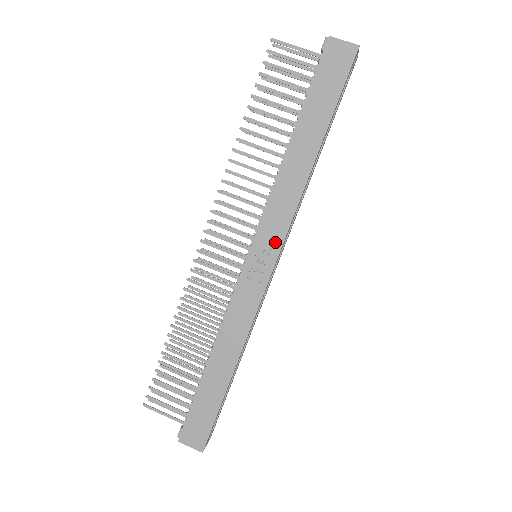
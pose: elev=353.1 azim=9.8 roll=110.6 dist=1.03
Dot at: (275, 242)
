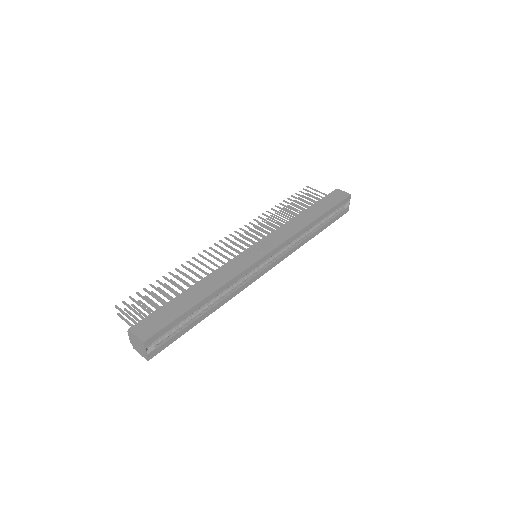
Dot at: (274, 244)
